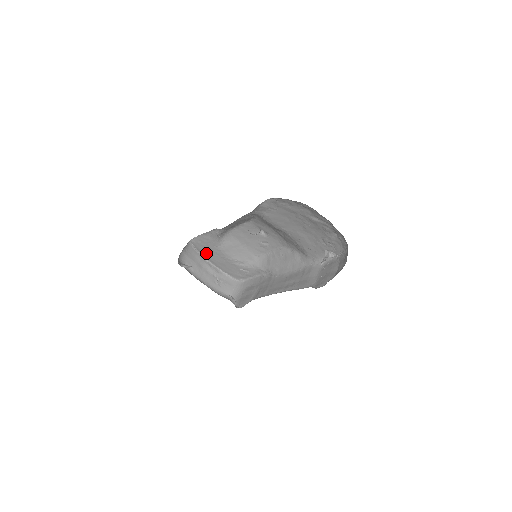
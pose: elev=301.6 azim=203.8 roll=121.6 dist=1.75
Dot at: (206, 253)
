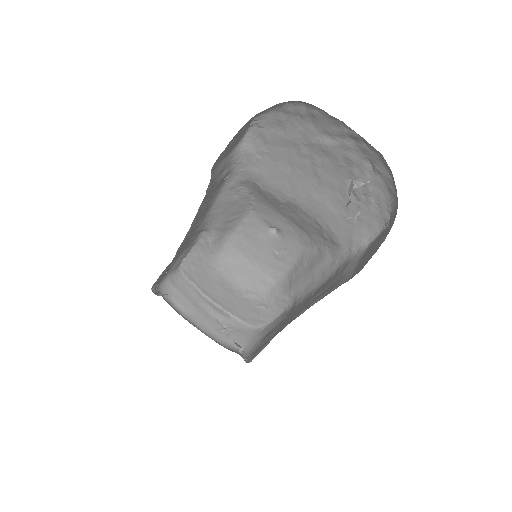
Dot at: (205, 286)
